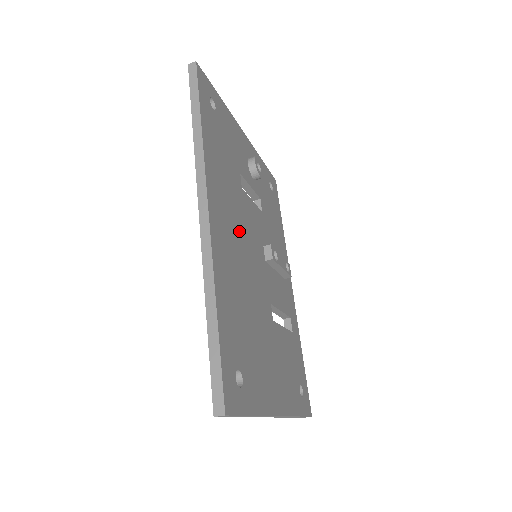
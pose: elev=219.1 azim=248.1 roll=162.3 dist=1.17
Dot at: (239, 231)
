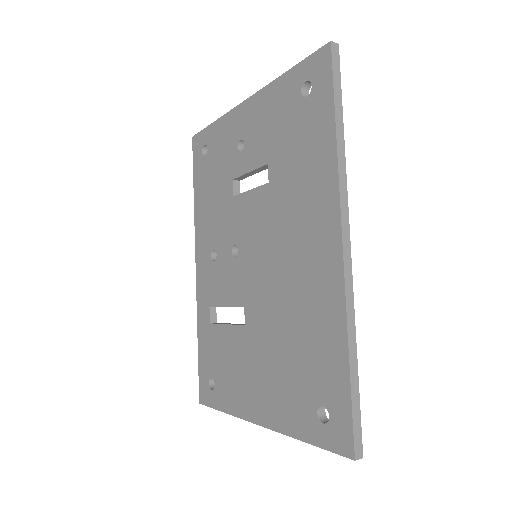
Dot at: occluded
